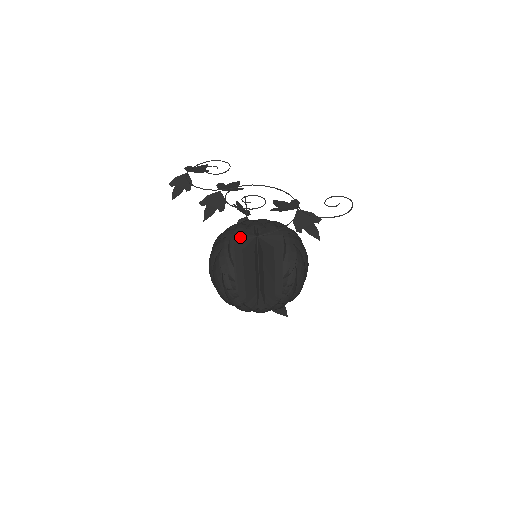
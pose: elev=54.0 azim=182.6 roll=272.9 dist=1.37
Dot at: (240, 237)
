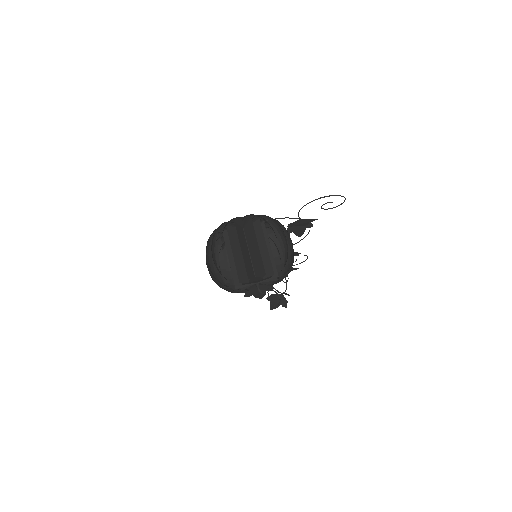
Dot at: occluded
